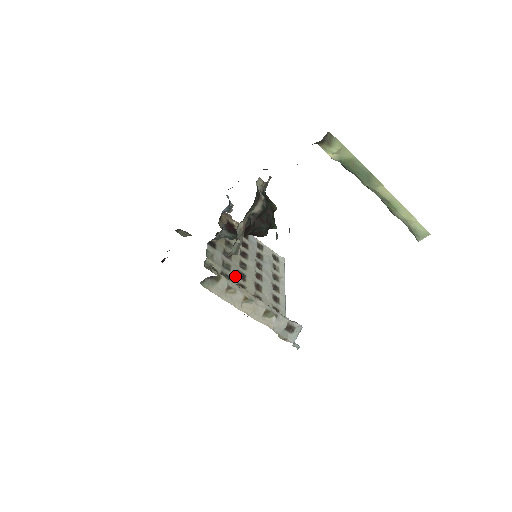
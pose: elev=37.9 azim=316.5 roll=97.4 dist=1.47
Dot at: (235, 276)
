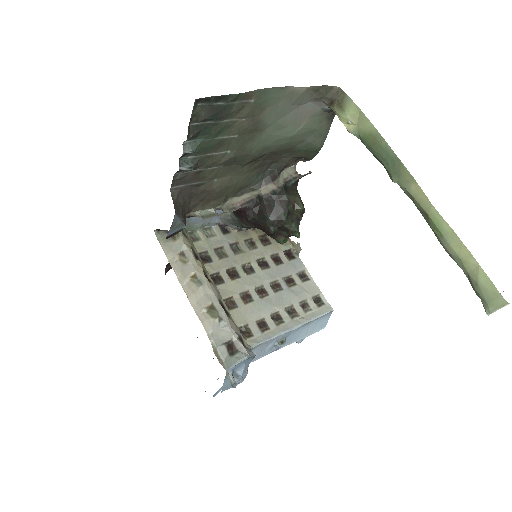
Dot at: (221, 266)
